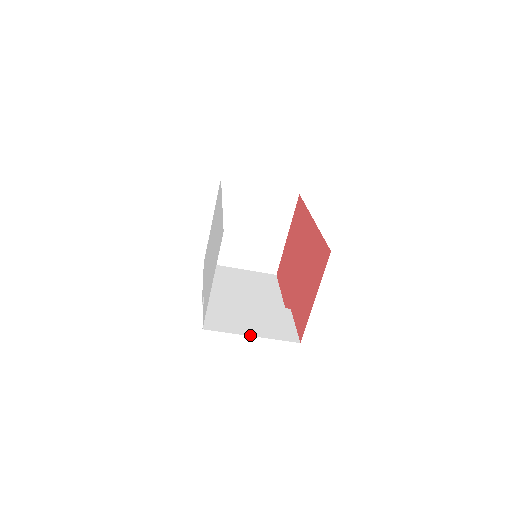
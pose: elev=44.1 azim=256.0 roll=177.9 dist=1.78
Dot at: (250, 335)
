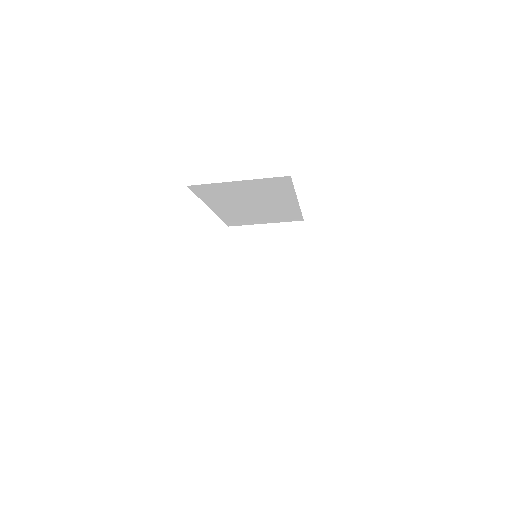
Dot at: occluded
